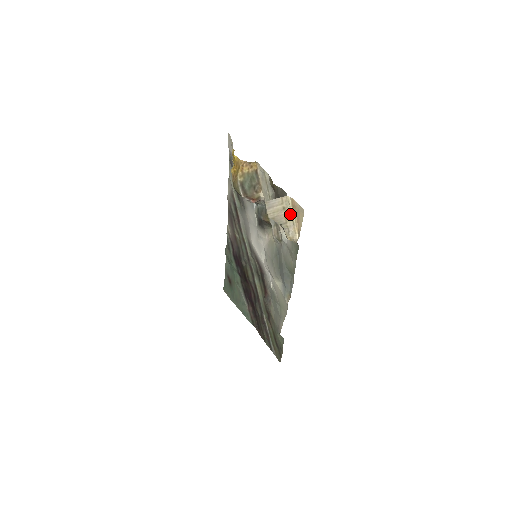
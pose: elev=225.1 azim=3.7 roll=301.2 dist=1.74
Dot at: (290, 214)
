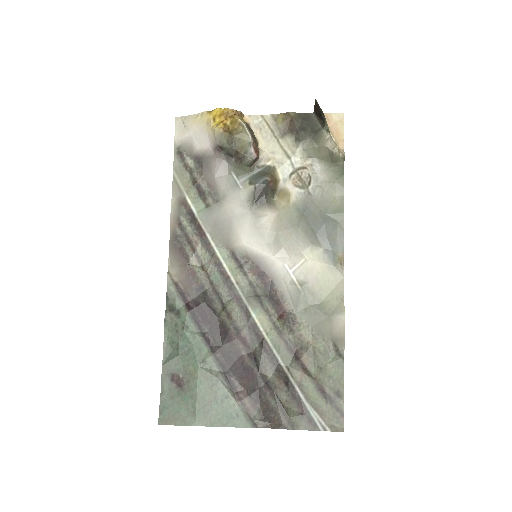
Dot at: occluded
